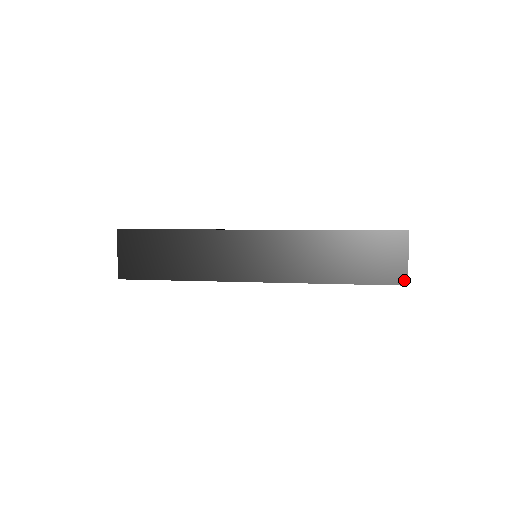
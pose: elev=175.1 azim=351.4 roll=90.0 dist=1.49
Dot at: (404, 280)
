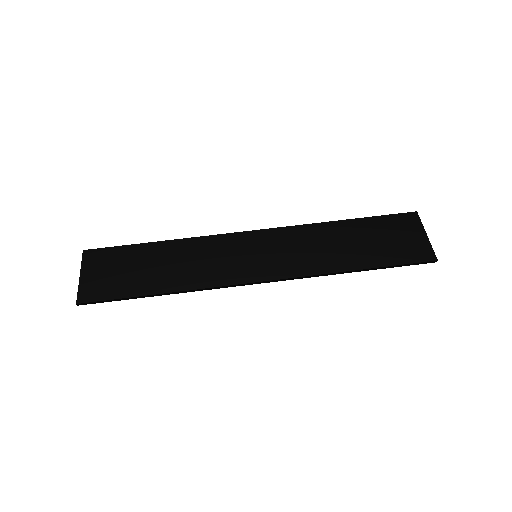
Dot at: (431, 256)
